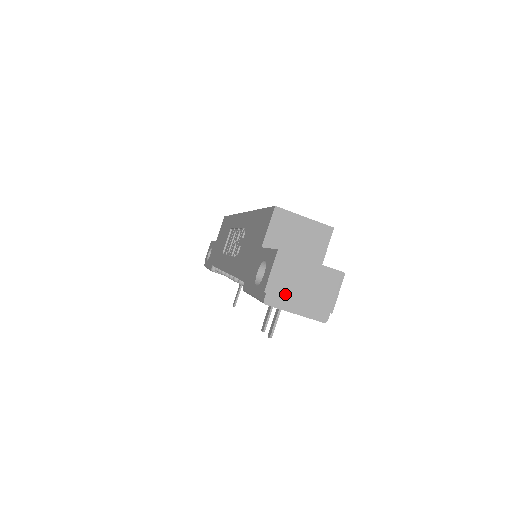
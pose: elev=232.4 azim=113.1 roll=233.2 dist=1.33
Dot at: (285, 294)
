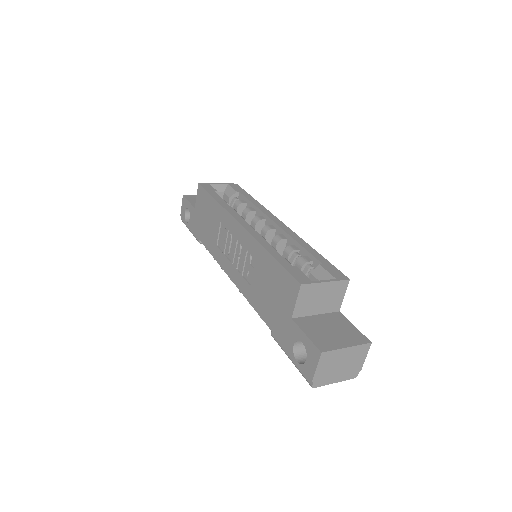
Dot at: (327, 376)
